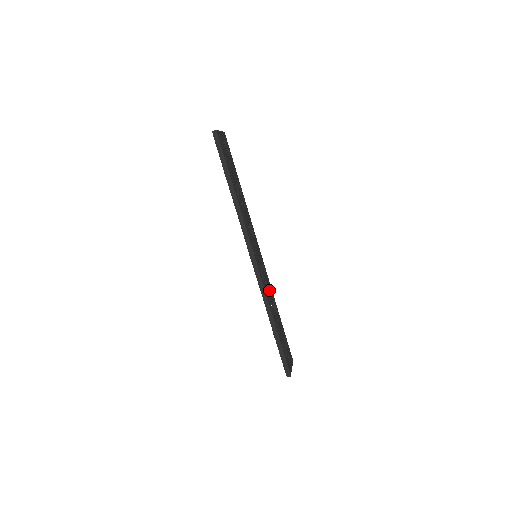
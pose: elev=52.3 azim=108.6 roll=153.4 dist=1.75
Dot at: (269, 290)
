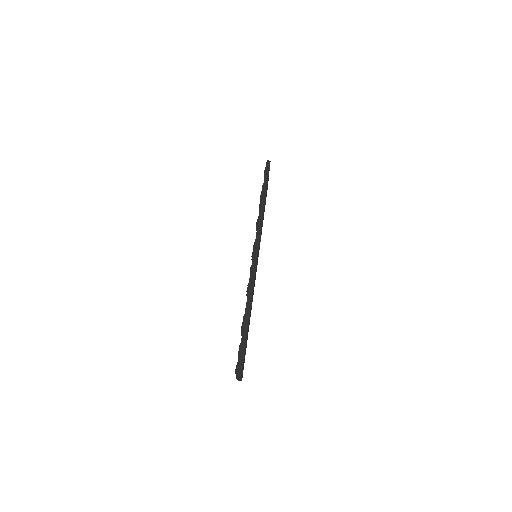
Dot at: occluded
